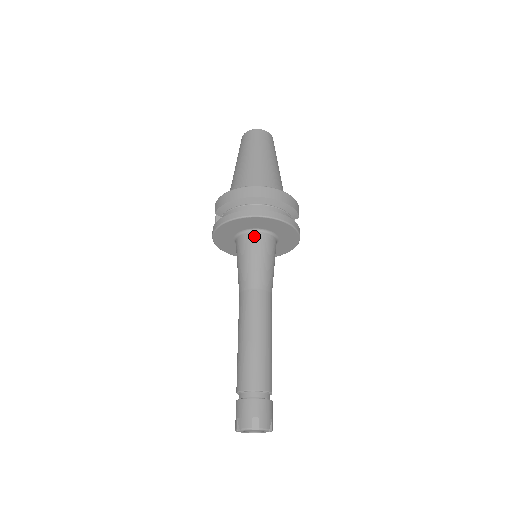
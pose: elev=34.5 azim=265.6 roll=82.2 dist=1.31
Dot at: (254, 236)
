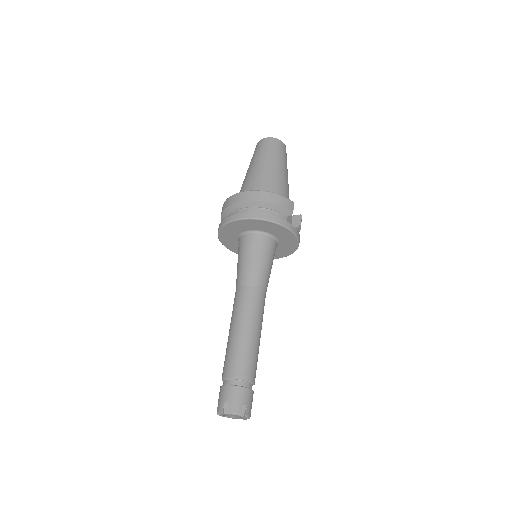
Dot at: (246, 238)
